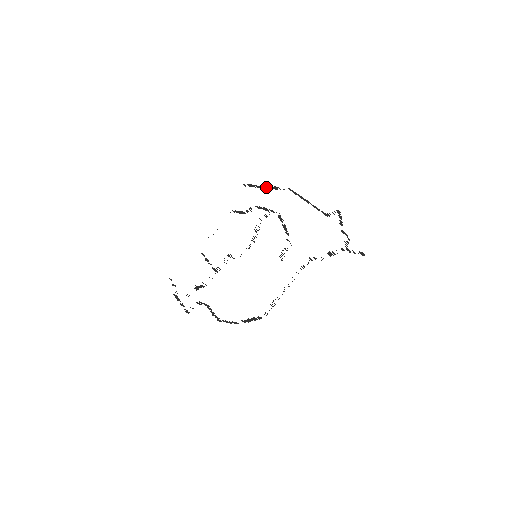
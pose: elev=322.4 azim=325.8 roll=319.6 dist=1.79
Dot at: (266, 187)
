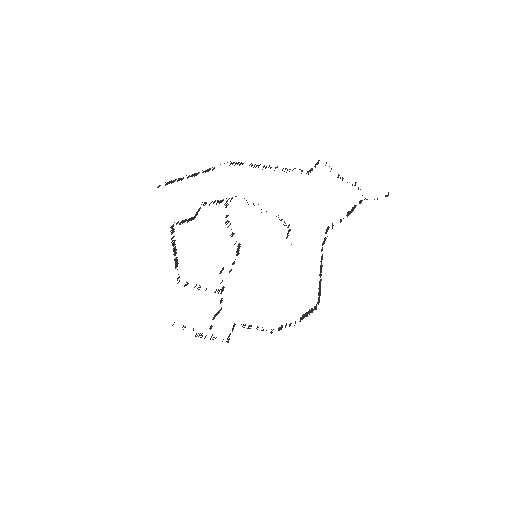
Dot at: (193, 175)
